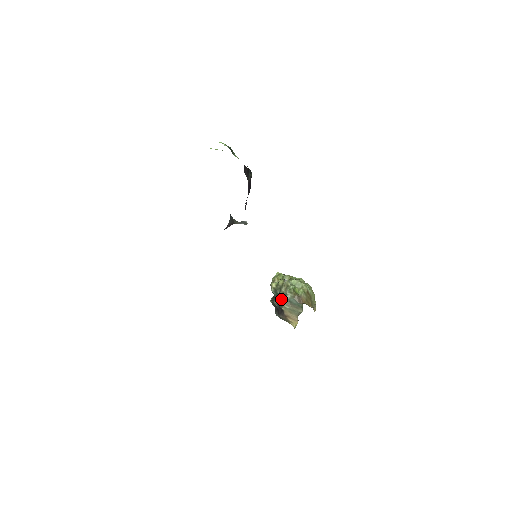
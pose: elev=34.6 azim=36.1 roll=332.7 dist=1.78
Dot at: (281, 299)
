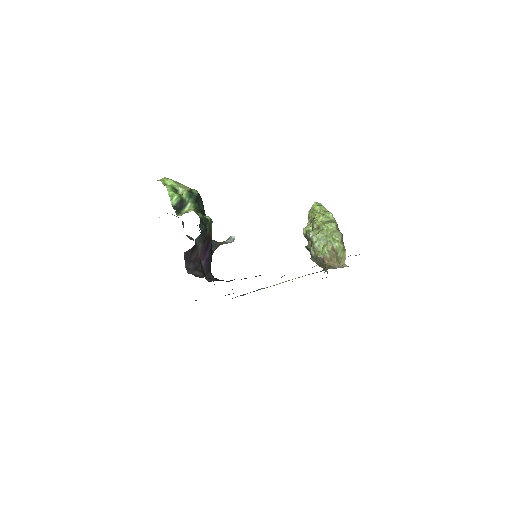
Dot at: occluded
